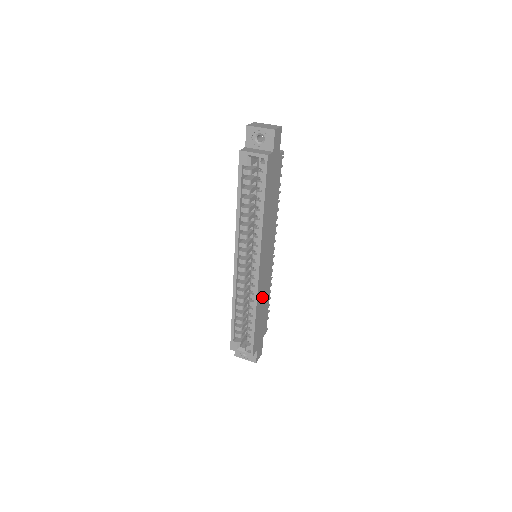
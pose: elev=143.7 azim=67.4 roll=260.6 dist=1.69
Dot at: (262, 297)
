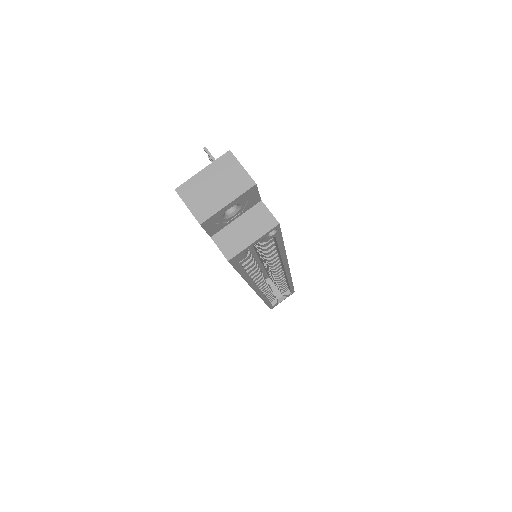
Dot at: occluded
